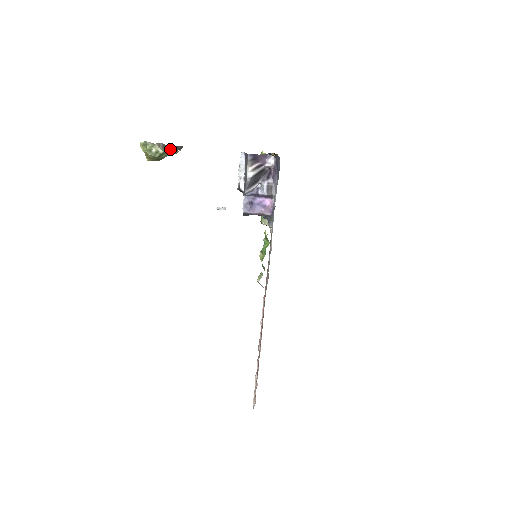
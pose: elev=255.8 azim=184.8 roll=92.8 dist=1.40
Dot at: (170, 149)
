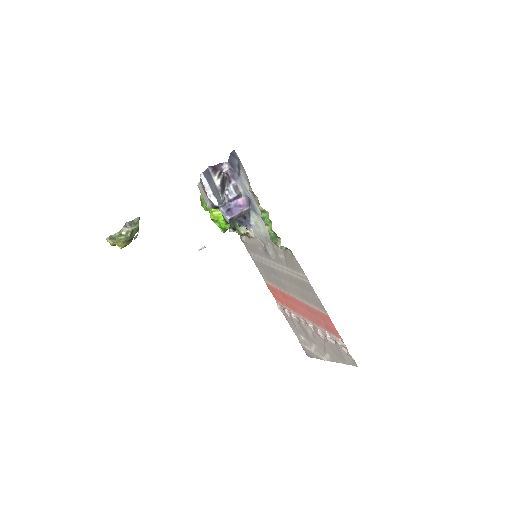
Dot at: (138, 221)
